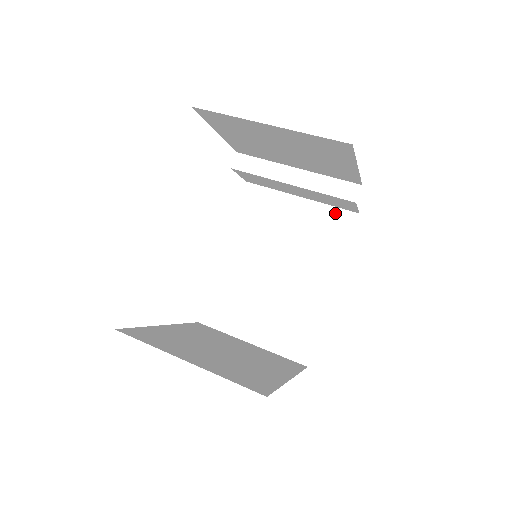
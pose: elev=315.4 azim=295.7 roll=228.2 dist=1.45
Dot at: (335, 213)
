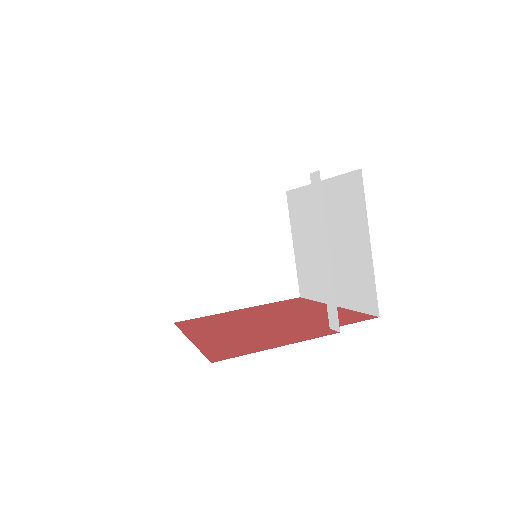
Dot at: (372, 289)
